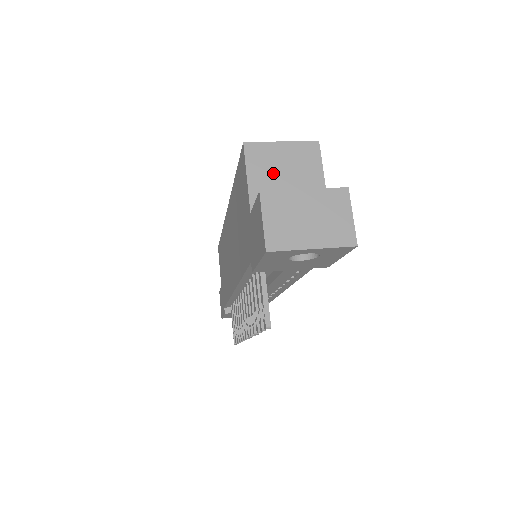
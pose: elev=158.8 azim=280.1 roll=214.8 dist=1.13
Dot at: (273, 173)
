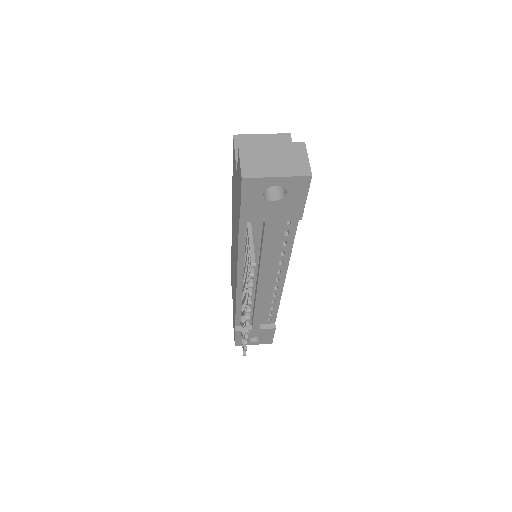
Dot at: occluded
